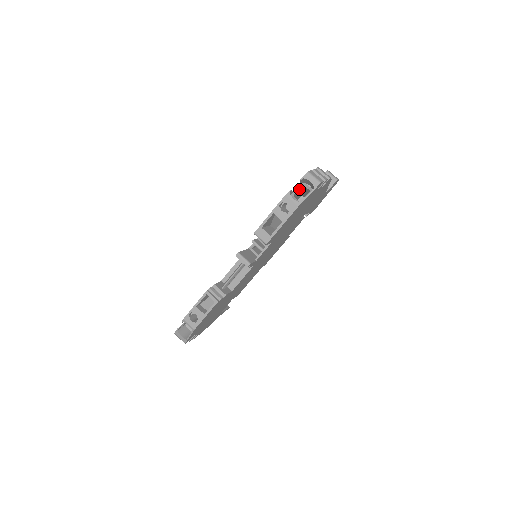
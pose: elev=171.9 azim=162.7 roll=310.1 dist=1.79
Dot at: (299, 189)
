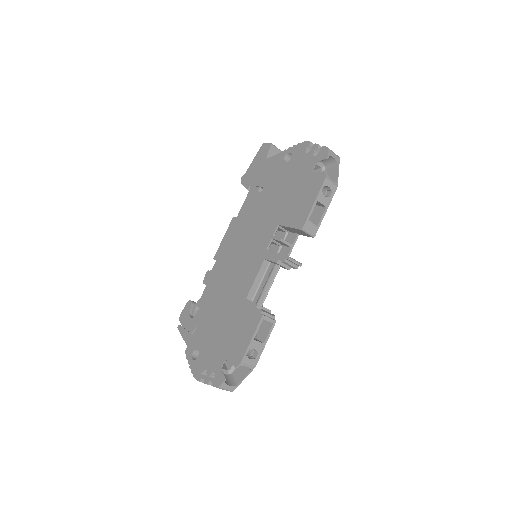
Dot at: (313, 168)
